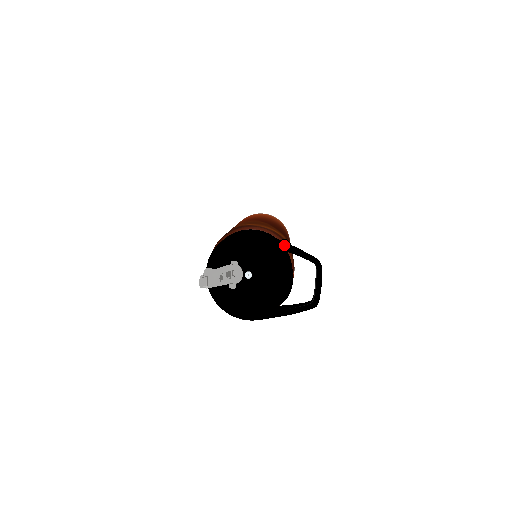
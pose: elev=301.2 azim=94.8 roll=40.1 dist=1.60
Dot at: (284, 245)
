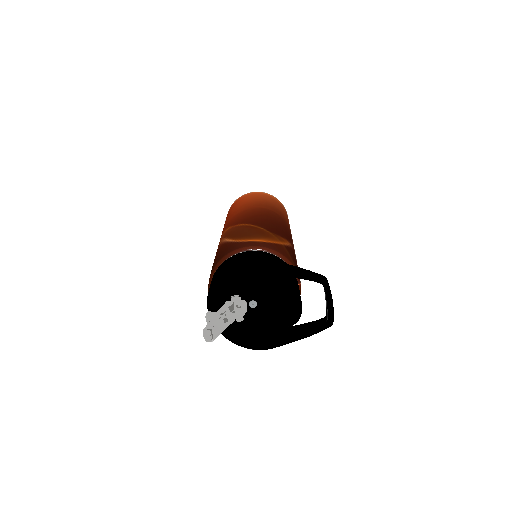
Dot at: (283, 271)
